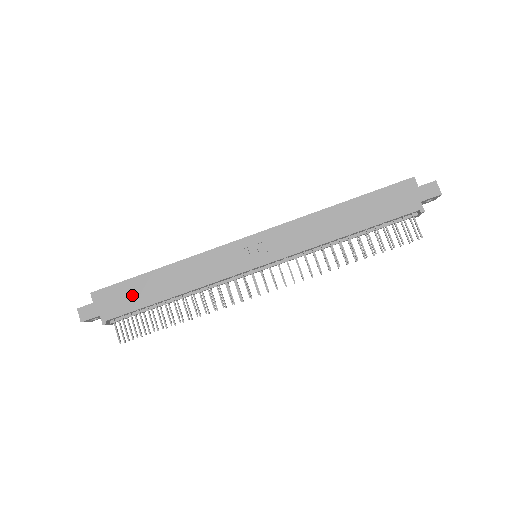
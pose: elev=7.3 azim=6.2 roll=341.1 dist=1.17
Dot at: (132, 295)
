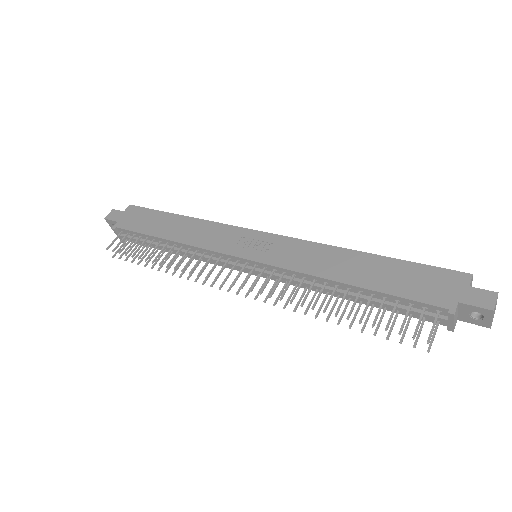
Dot at: (148, 221)
